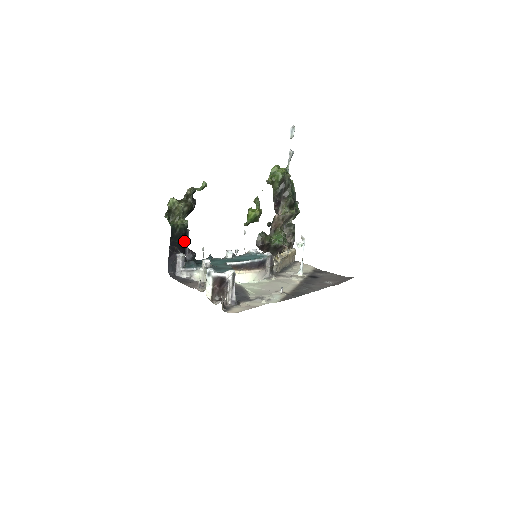
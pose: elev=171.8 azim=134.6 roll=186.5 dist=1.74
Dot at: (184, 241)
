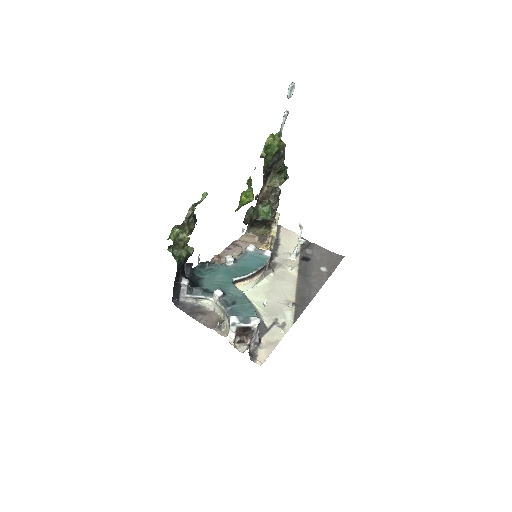
Dot at: occluded
